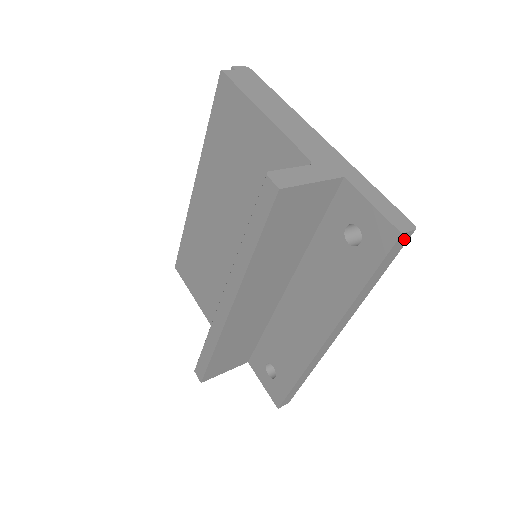
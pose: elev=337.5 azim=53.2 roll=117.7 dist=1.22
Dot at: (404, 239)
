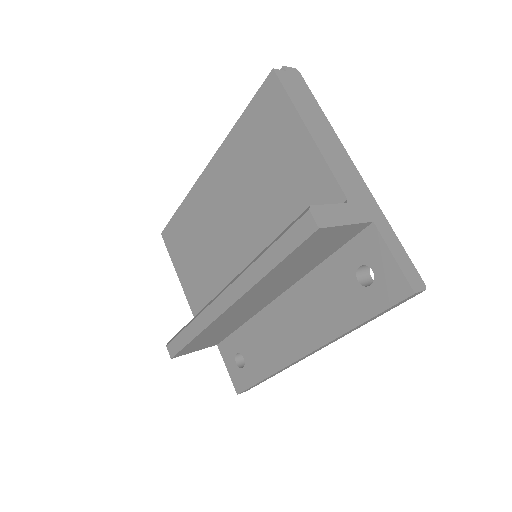
Dot at: (413, 296)
